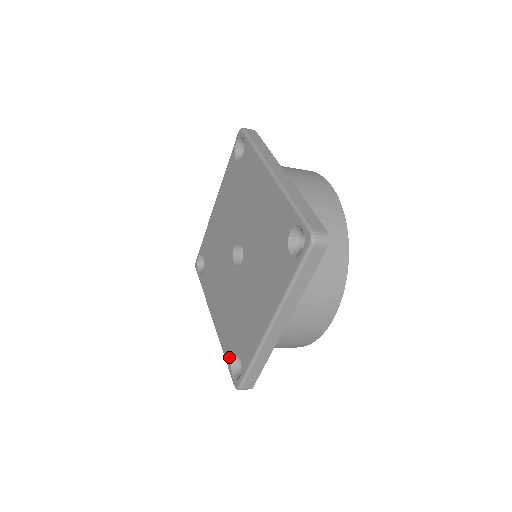
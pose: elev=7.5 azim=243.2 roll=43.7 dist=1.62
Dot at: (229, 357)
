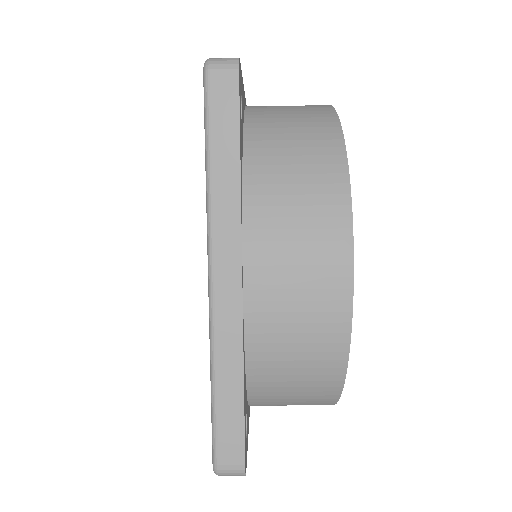
Dot at: occluded
